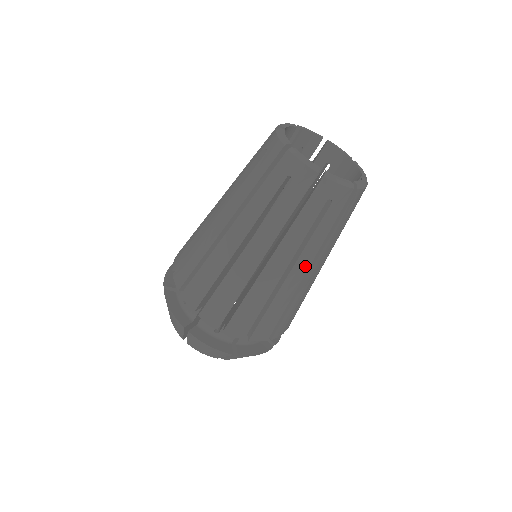
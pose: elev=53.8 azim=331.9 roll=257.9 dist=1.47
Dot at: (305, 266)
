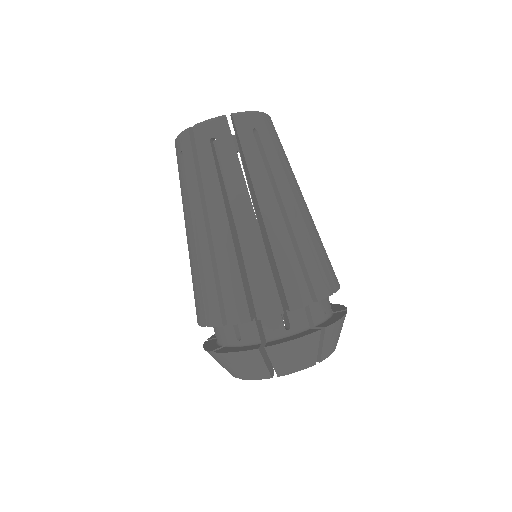
Dot at: (291, 197)
